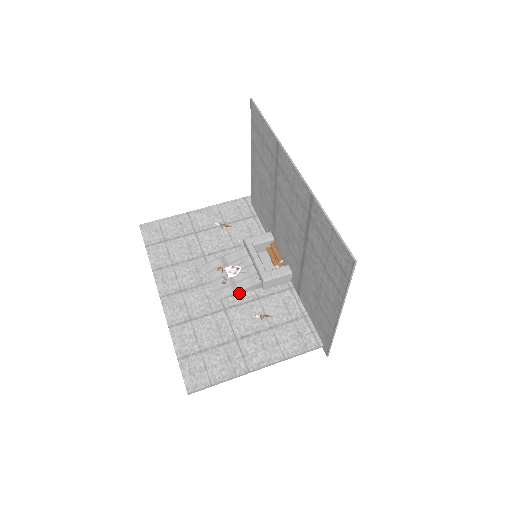
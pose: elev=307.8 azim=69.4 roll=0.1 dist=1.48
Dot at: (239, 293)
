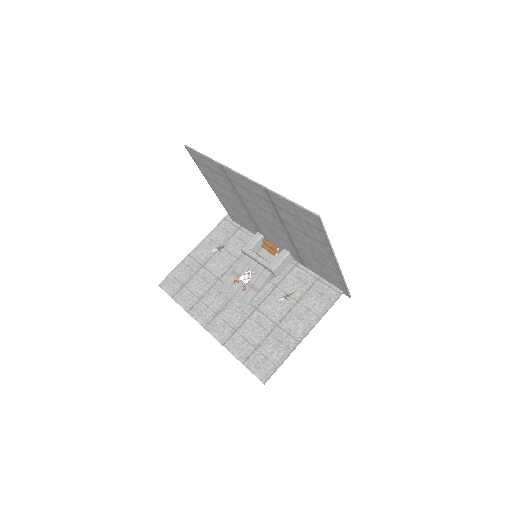
Dot at: (260, 291)
